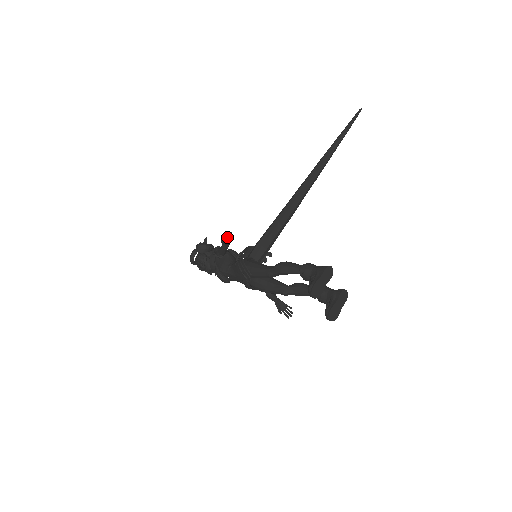
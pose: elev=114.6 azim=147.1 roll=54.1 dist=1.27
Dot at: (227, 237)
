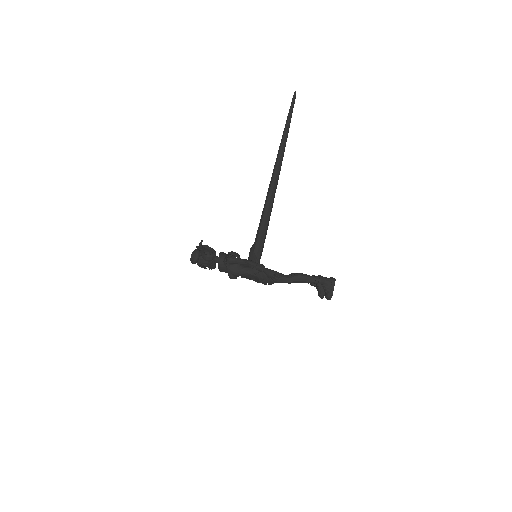
Dot at: (273, 274)
